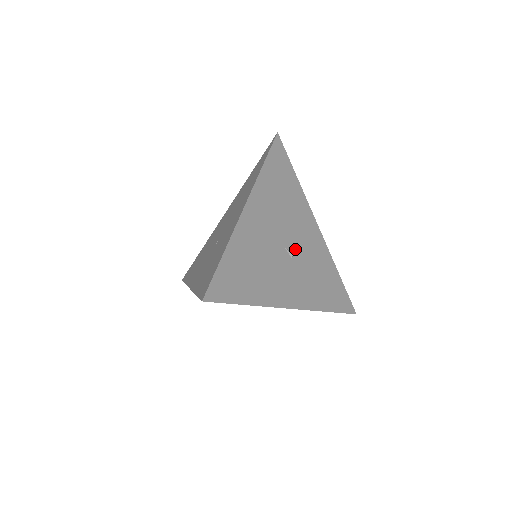
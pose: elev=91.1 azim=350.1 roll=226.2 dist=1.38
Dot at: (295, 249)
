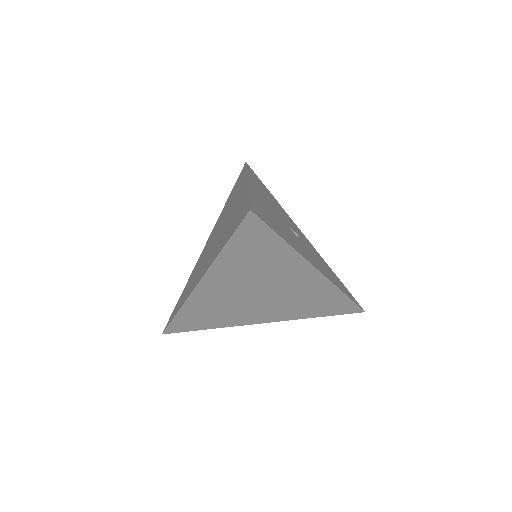
Dot at: occluded
